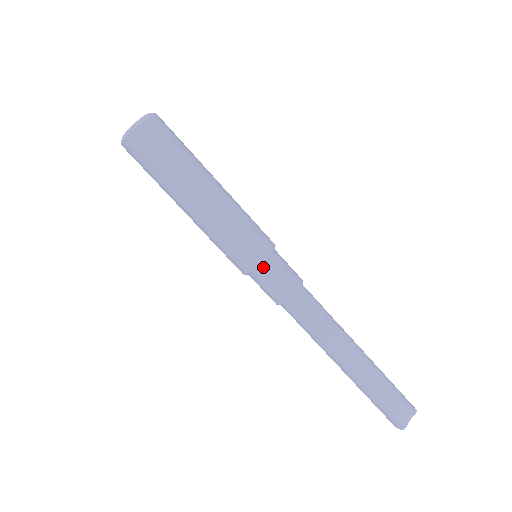
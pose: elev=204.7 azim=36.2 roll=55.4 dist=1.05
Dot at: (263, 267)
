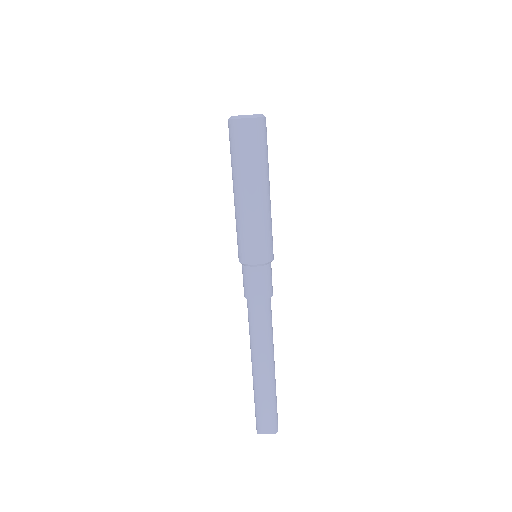
Dot at: (250, 267)
